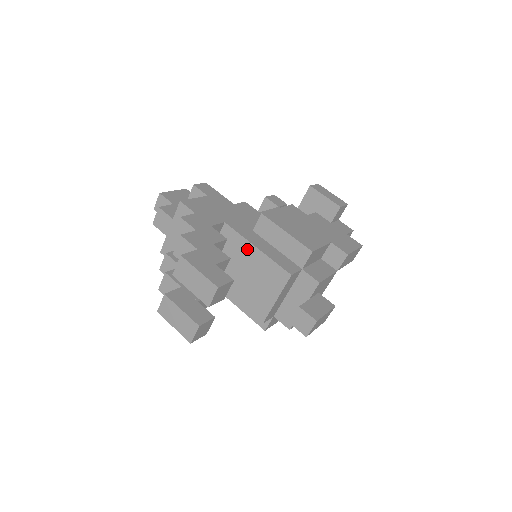
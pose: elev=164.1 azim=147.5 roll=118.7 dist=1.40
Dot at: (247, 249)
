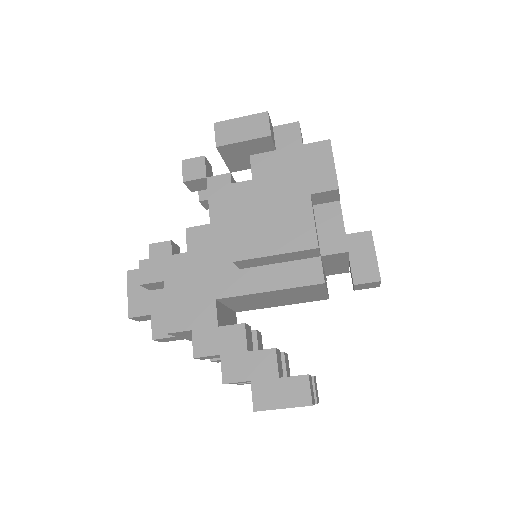
Dot at: (260, 295)
